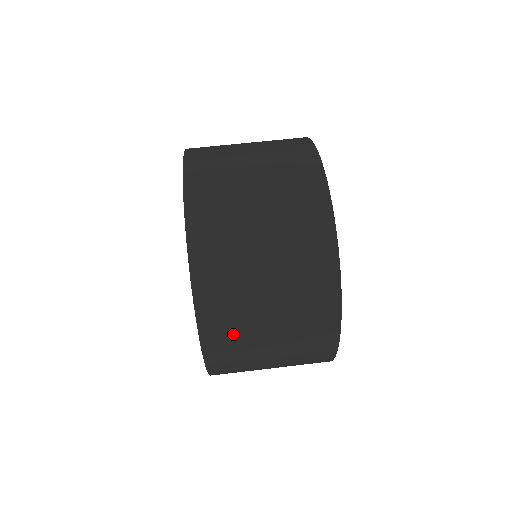
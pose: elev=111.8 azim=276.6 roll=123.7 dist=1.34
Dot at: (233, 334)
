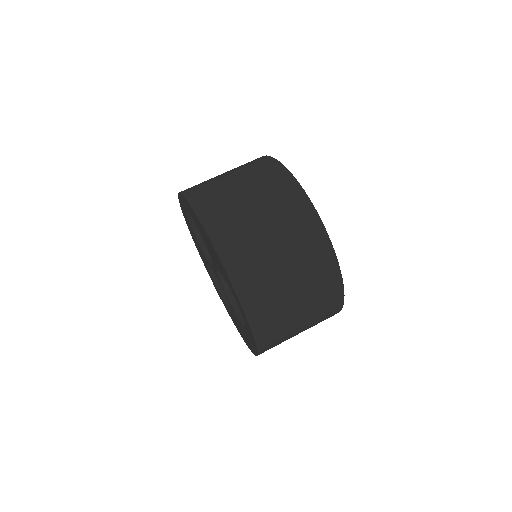
Dot at: (273, 316)
